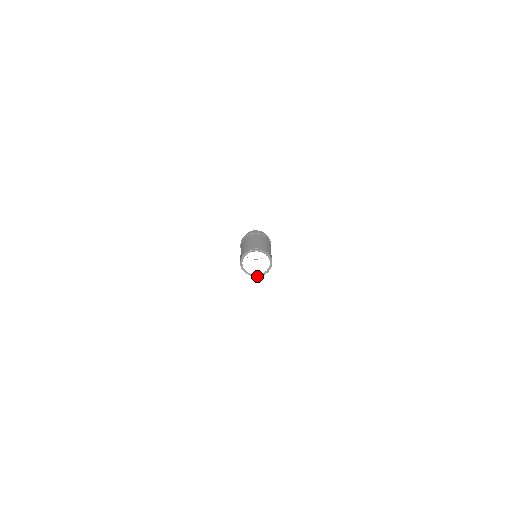
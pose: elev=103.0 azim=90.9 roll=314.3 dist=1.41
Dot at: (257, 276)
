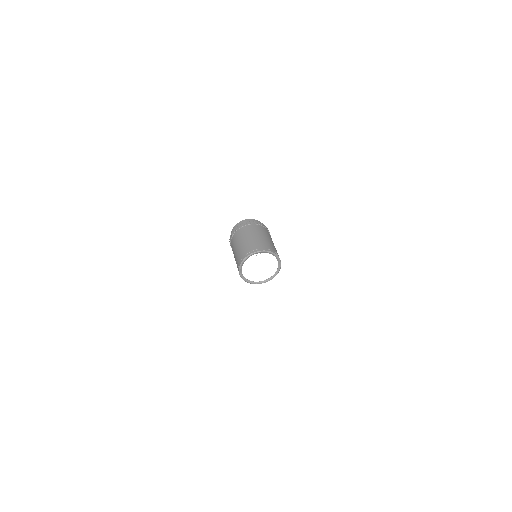
Dot at: (267, 281)
